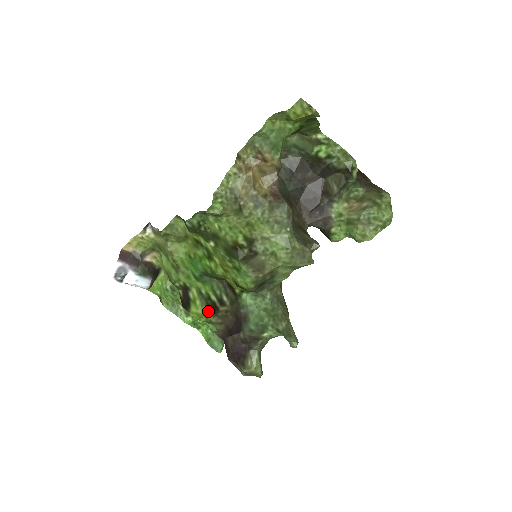
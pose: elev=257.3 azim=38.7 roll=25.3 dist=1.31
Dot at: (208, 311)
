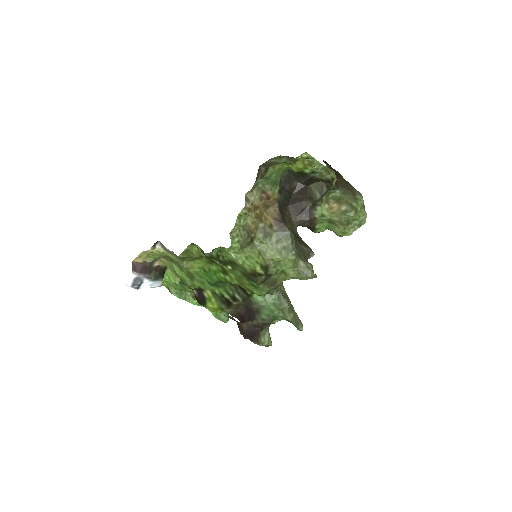
Dot at: (223, 305)
